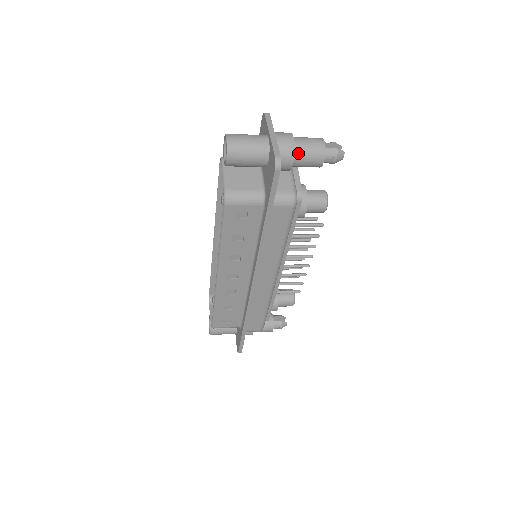
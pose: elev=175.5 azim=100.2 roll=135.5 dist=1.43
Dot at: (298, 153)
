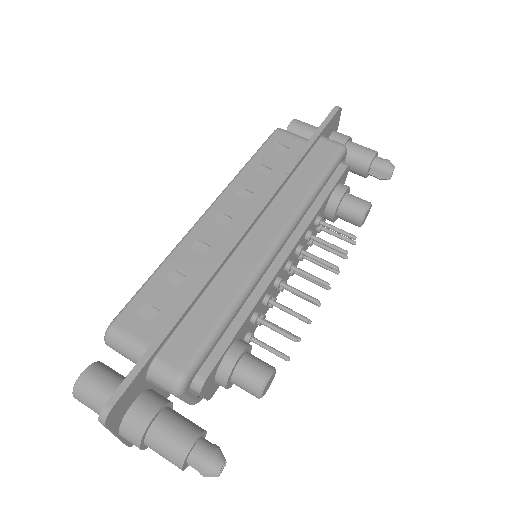
Dot at: occluded
